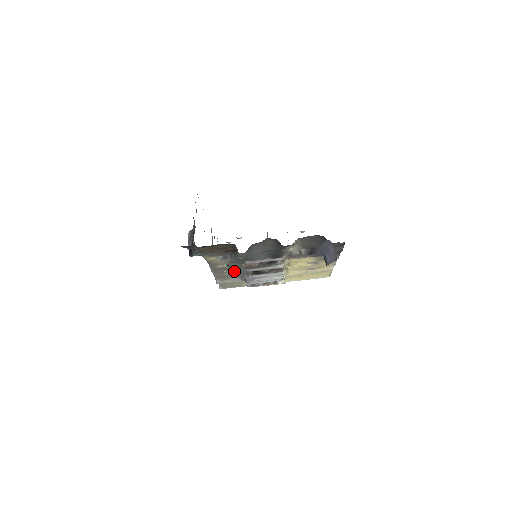
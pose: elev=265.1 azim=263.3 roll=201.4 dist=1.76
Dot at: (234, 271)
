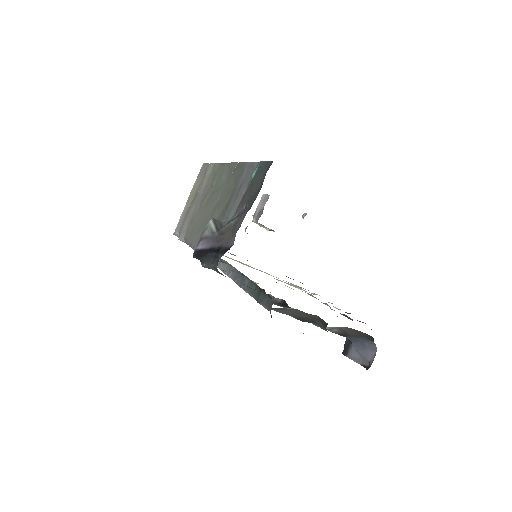
Dot at: occluded
